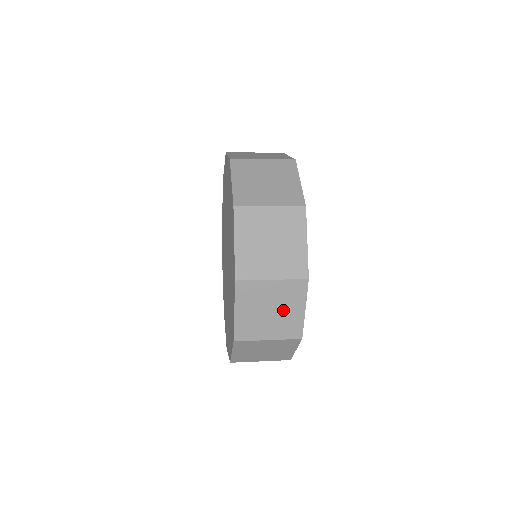
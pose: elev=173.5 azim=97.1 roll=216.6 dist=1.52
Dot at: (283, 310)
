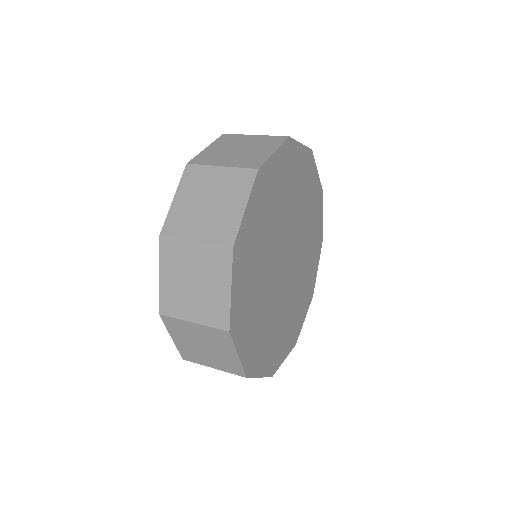
Dot at: (216, 350)
